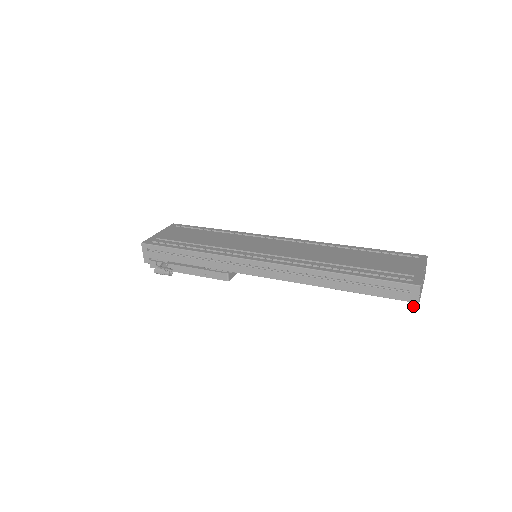
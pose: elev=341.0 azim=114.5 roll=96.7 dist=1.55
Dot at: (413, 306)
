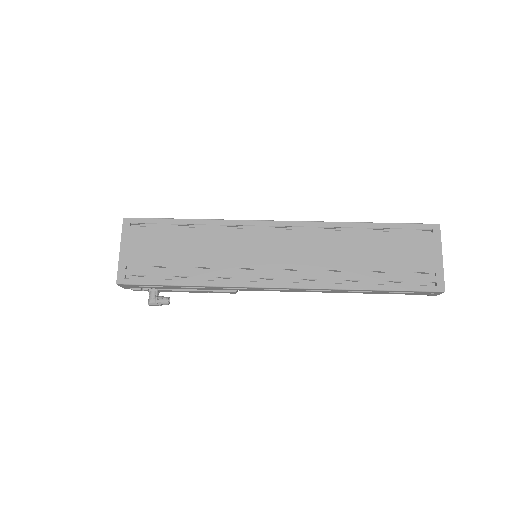
Dot at: occluded
